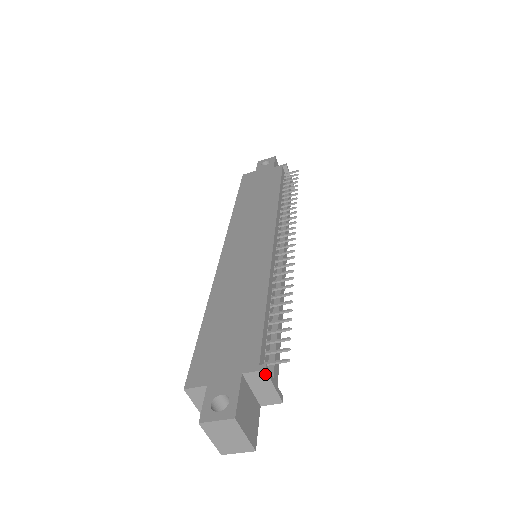
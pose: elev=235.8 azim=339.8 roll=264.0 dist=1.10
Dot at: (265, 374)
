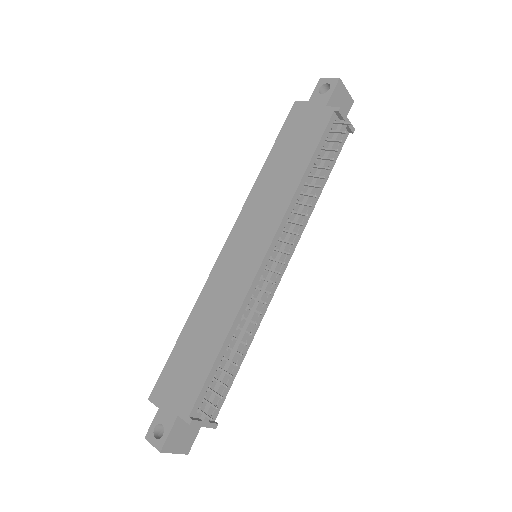
Dot at: (191, 424)
